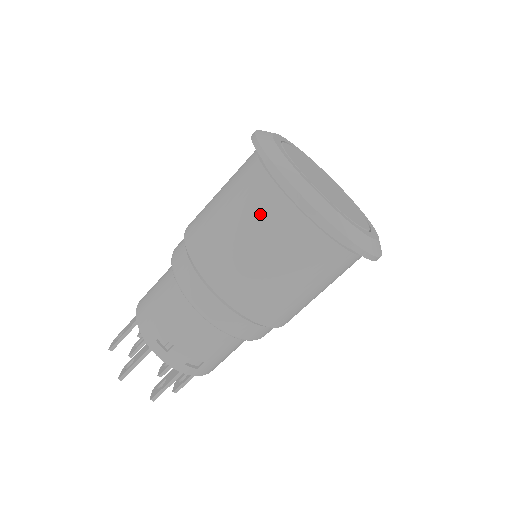
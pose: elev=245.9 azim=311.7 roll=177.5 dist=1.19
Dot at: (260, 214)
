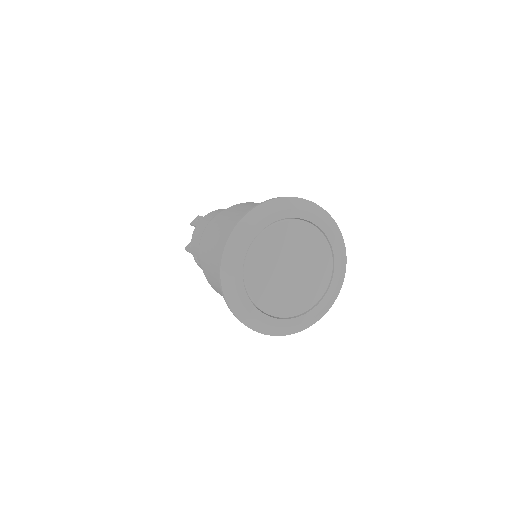
Dot at: occluded
